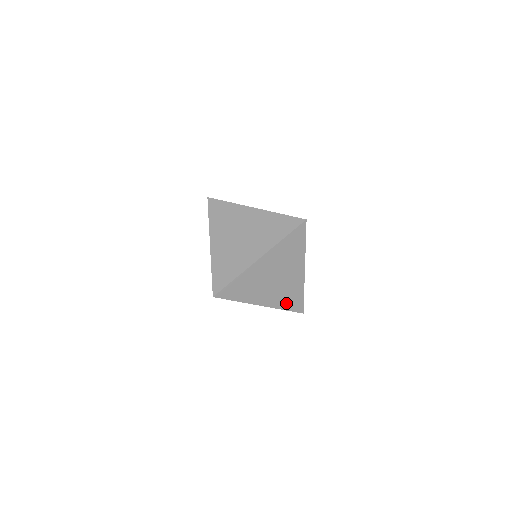
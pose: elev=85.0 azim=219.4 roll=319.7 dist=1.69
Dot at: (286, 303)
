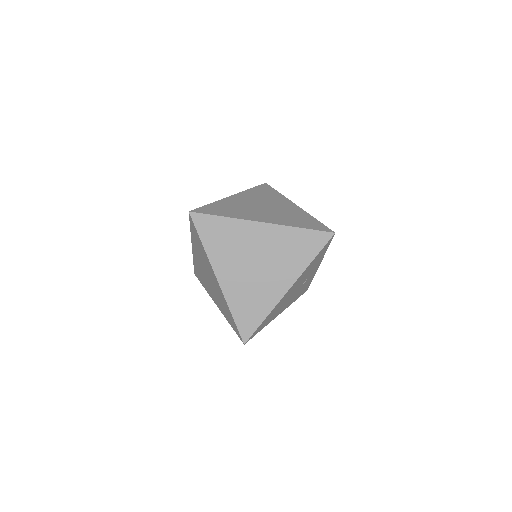
Dot at: (240, 308)
